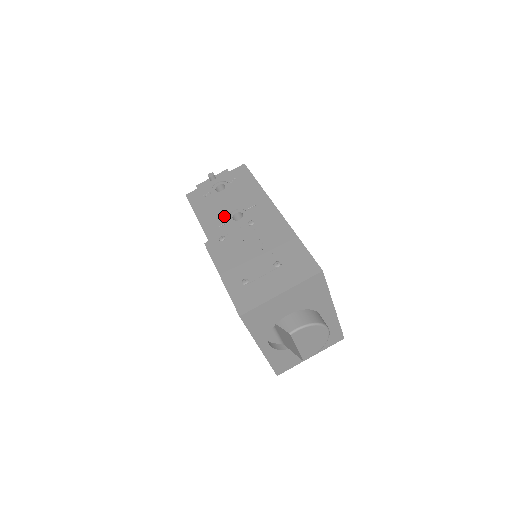
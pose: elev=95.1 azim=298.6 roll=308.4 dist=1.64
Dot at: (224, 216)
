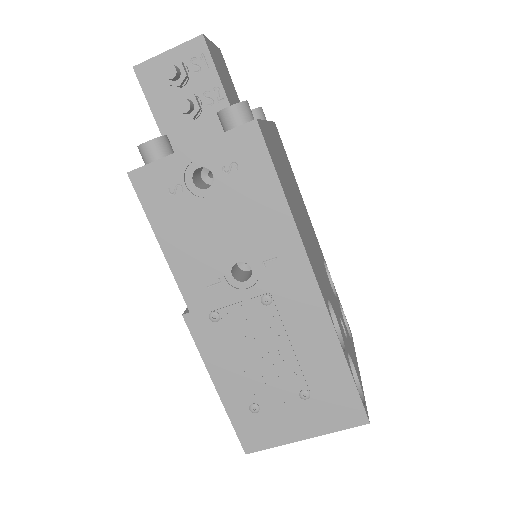
Dot at: (215, 265)
